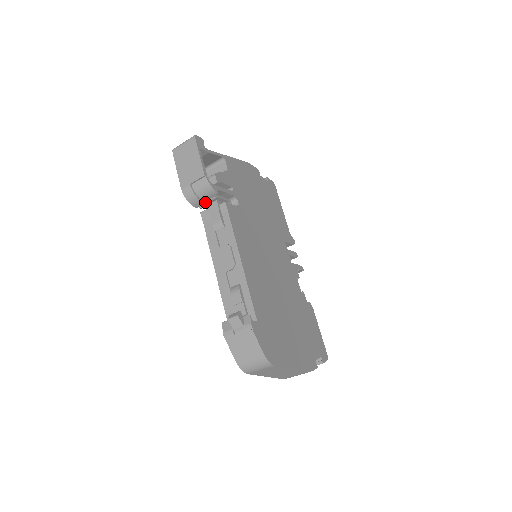
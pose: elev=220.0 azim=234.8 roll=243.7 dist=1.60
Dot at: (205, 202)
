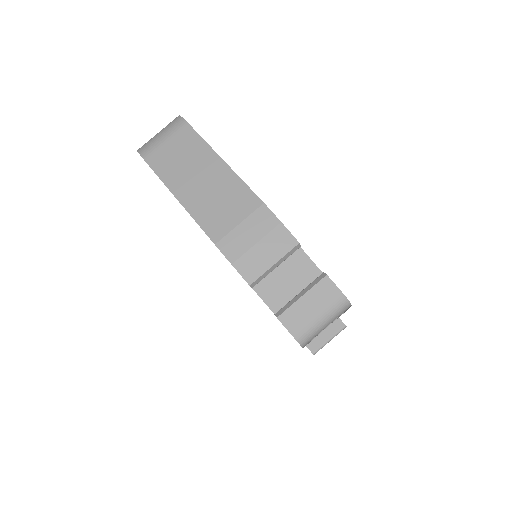
Dot at: occluded
